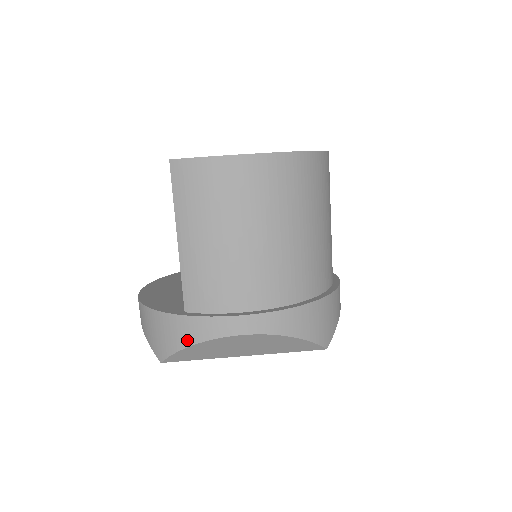
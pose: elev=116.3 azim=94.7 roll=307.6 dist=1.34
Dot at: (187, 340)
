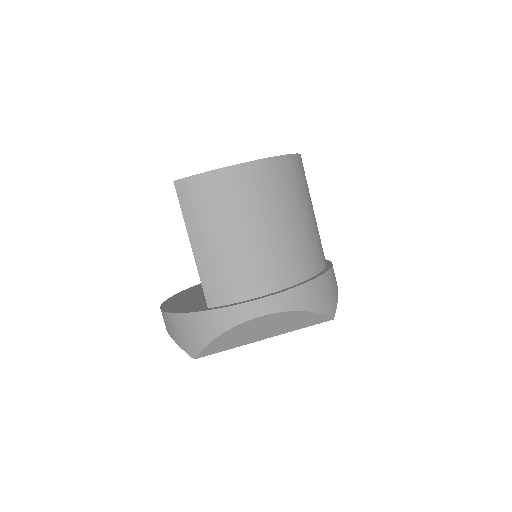
Dot at: (215, 331)
